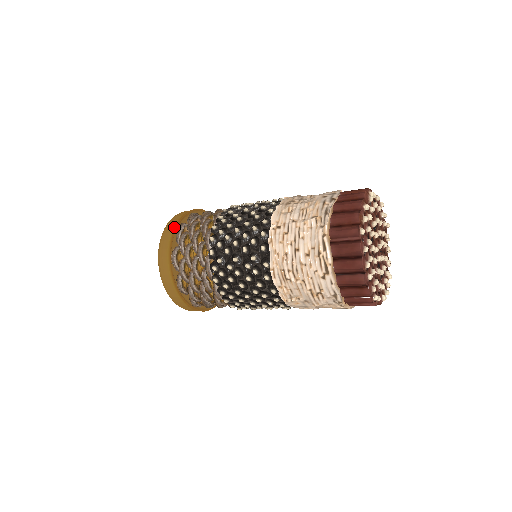
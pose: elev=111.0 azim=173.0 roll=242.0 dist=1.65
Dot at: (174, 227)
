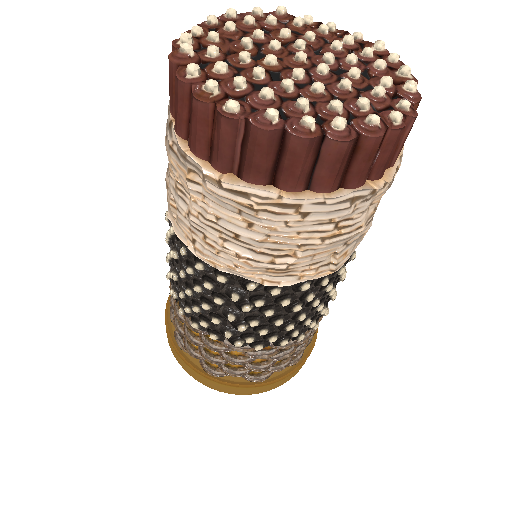
Dot at: (173, 349)
